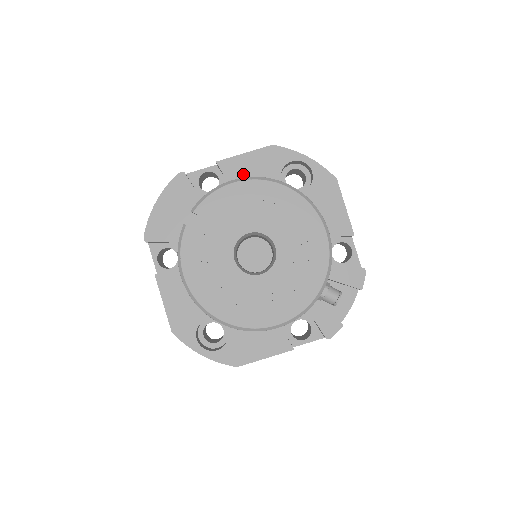
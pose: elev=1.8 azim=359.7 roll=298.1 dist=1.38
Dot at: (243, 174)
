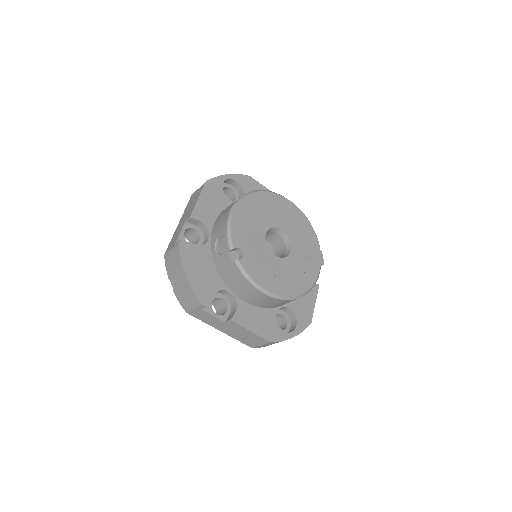
Dot at: (210, 212)
